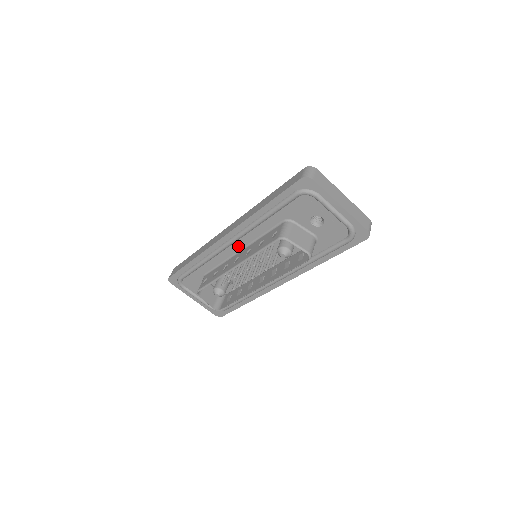
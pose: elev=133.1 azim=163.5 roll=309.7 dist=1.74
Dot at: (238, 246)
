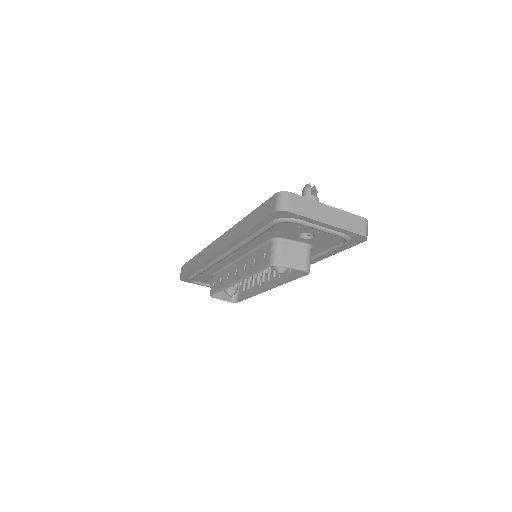
Dot at: (234, 257)
